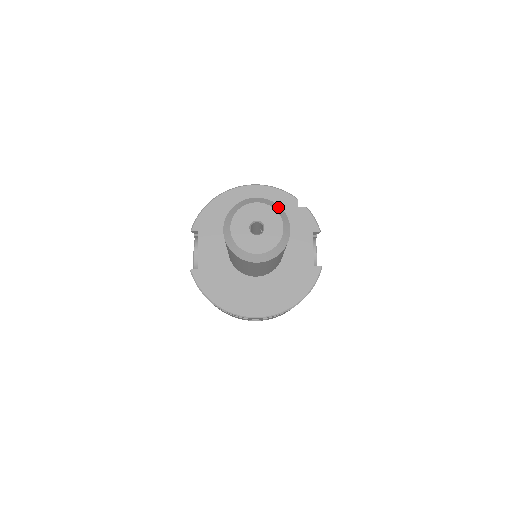
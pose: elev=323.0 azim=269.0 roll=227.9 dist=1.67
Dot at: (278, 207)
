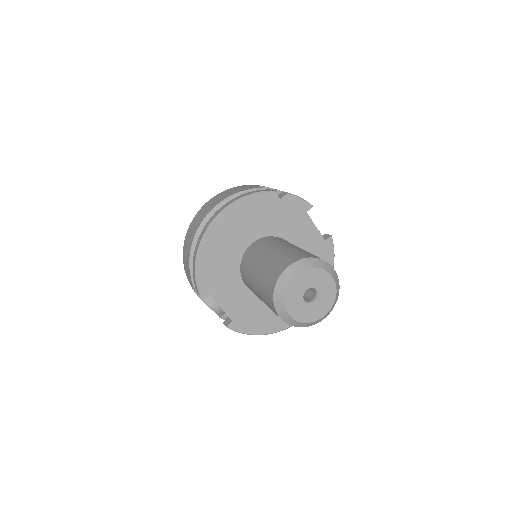
Dot at: (314, 261)
